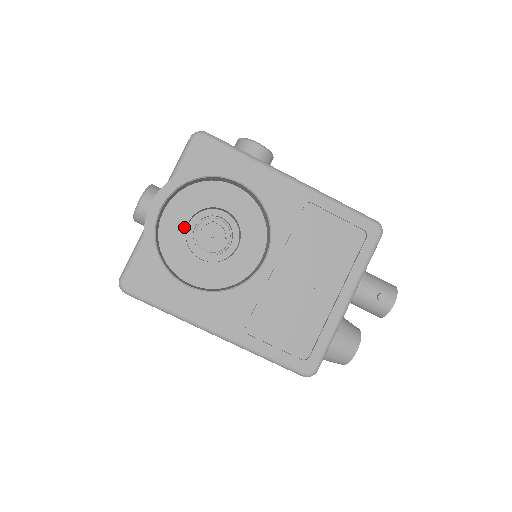
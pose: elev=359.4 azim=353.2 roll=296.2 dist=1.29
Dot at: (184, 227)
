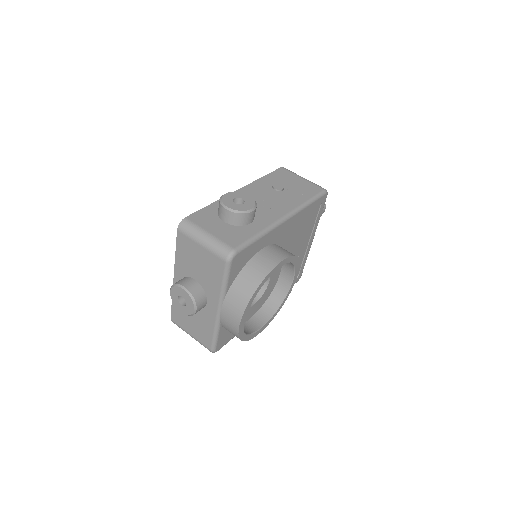
Dot at: occluded
